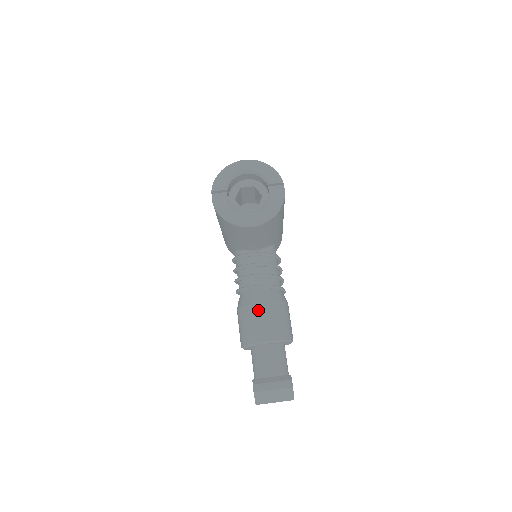
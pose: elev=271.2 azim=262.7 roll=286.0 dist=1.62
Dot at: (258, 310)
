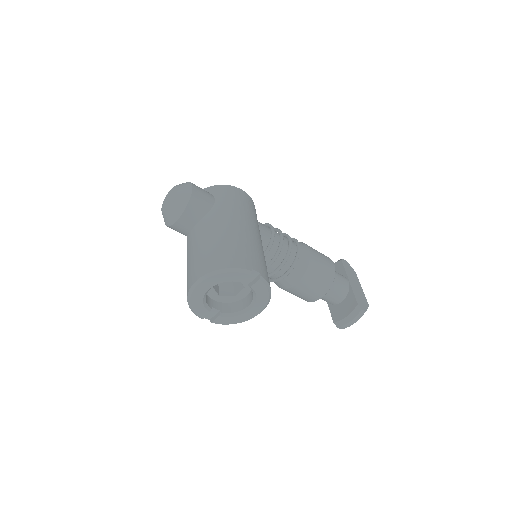
Dot at: (298, 289)
